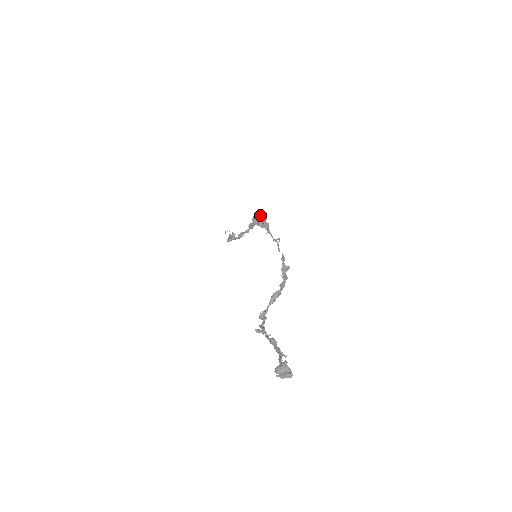
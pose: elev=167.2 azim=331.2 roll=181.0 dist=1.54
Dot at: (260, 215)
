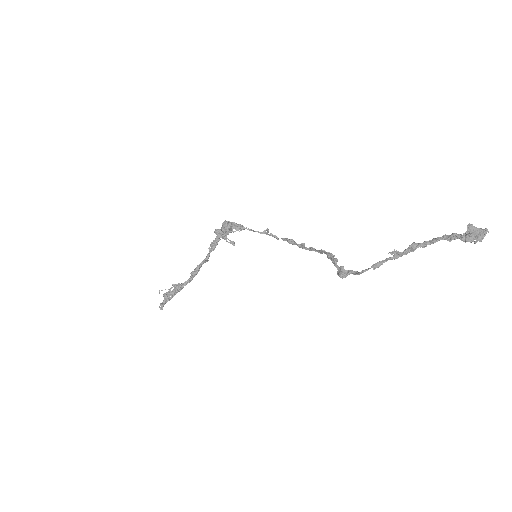
Dot at: (226, 221)
